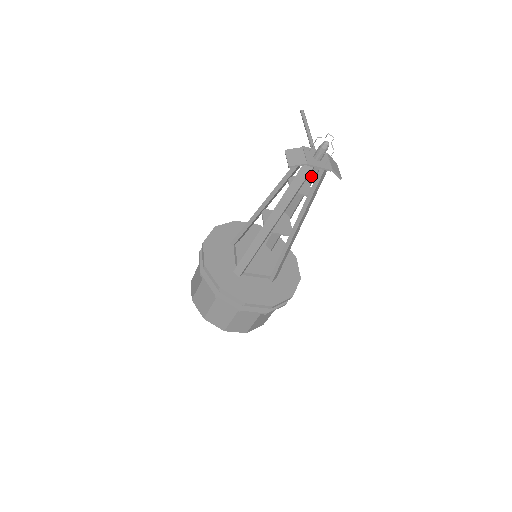
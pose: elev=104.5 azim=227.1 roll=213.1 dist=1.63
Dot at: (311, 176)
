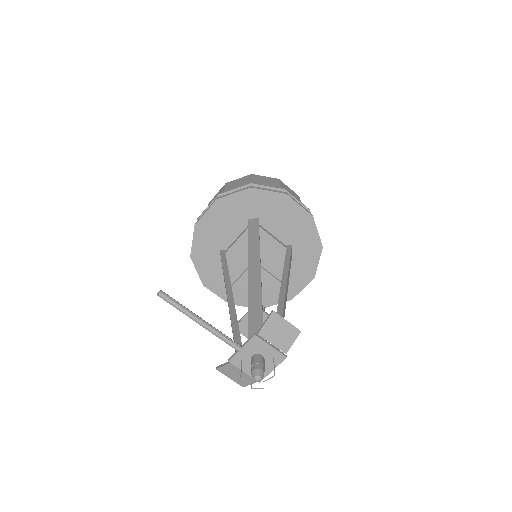
Dot at: occluded
